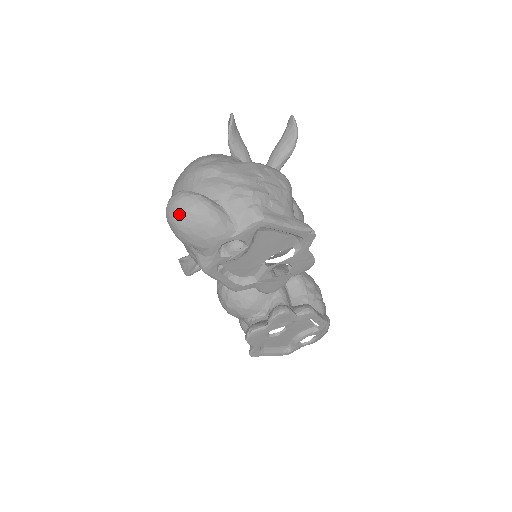
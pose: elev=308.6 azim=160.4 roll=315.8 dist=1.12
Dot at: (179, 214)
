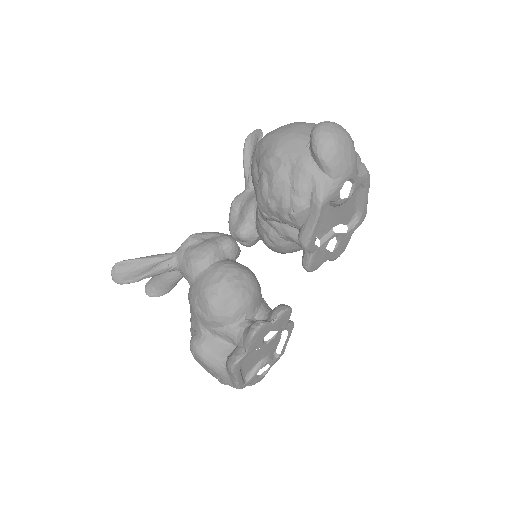
Dot at: (339, 133)
